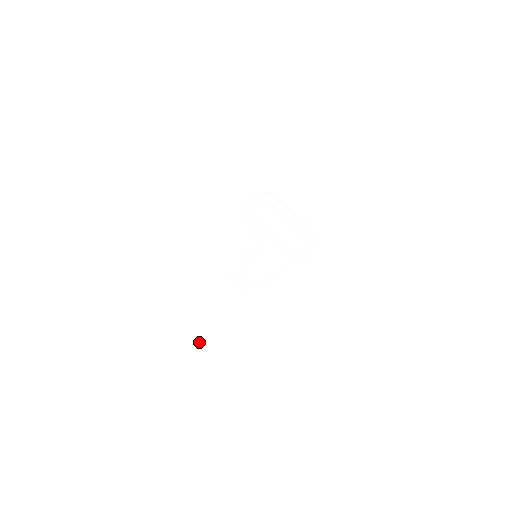
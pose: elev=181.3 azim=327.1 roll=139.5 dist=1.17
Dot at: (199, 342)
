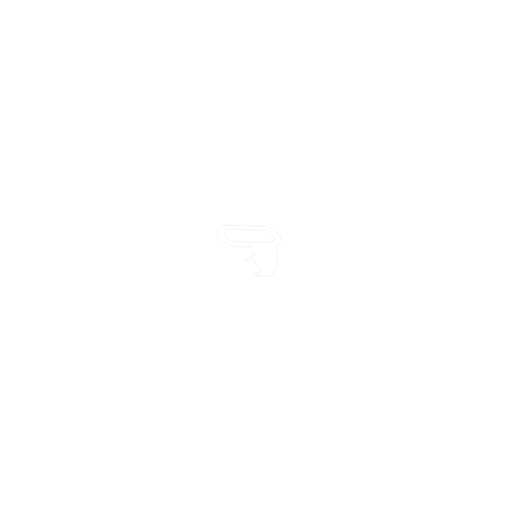
Dot at: (288, 332)
